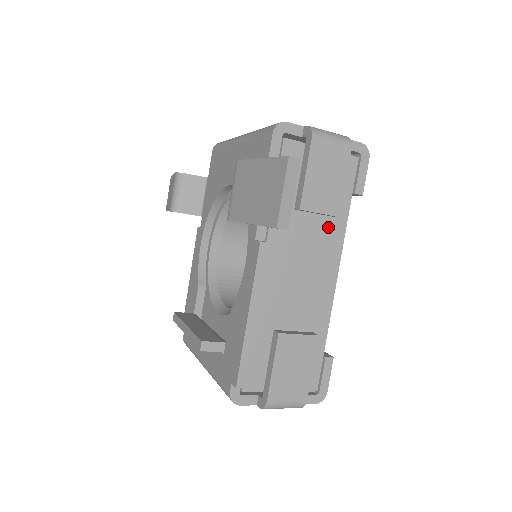
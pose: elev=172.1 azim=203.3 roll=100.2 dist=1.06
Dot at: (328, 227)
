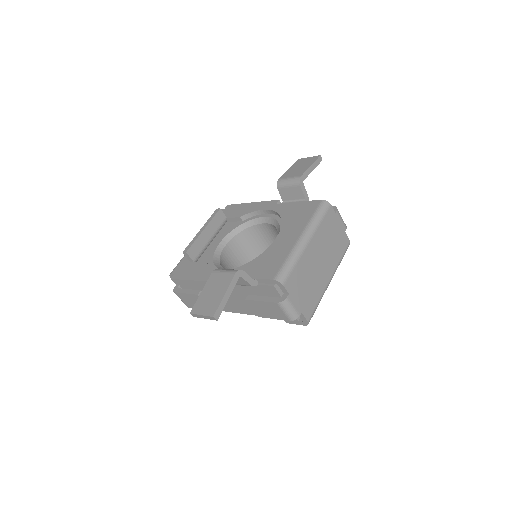
Dot at: occluded
